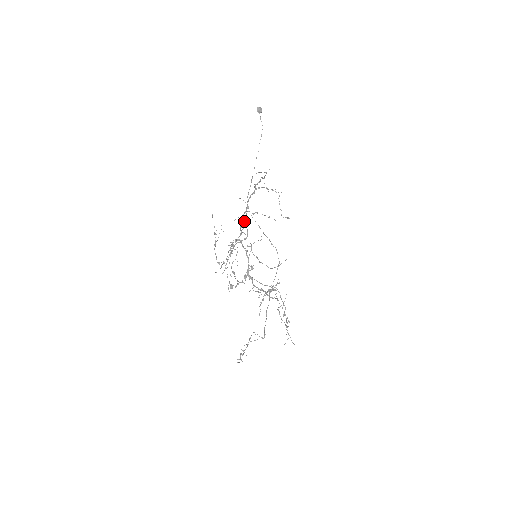
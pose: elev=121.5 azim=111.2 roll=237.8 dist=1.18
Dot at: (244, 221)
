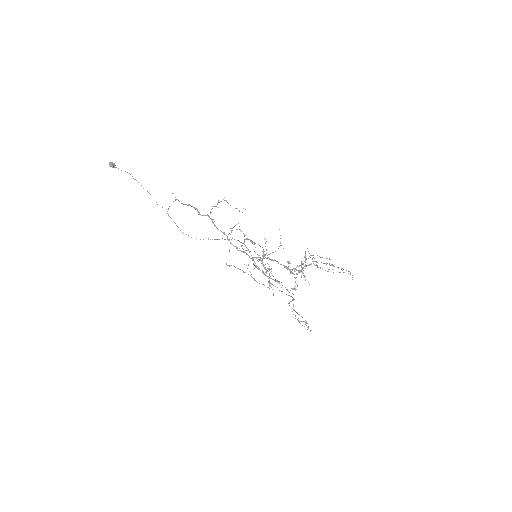
Dot at: (252, 242)
